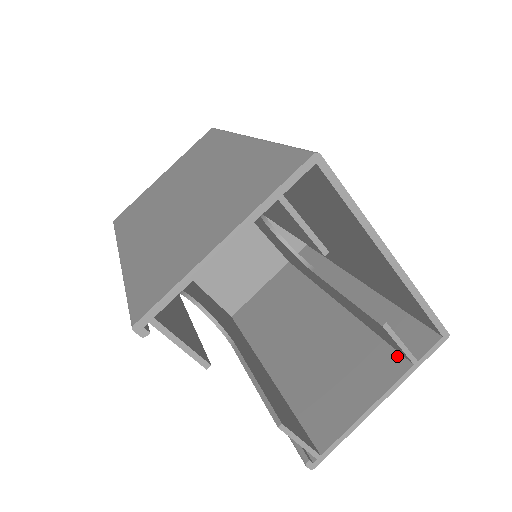
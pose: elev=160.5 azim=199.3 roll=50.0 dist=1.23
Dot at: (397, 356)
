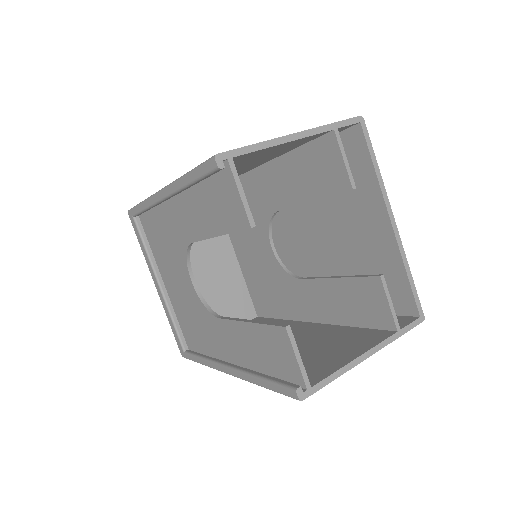
Dot at: (380, 331)
